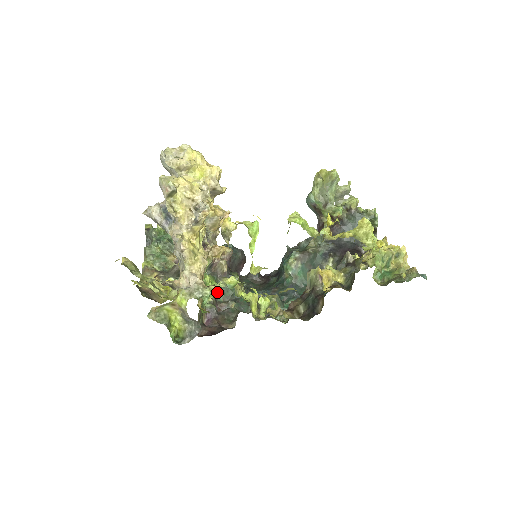
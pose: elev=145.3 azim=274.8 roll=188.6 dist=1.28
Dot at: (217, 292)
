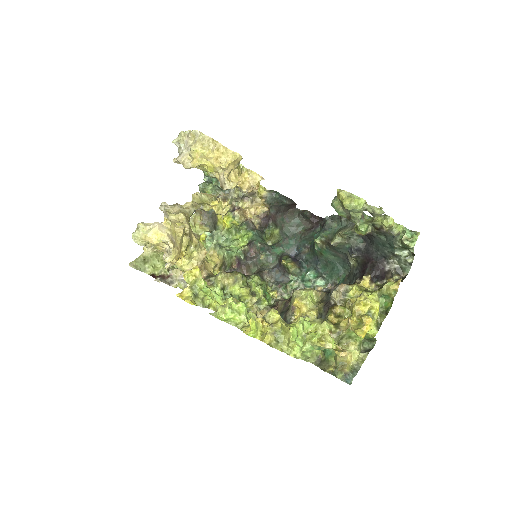
Dot at: (253, 239)
